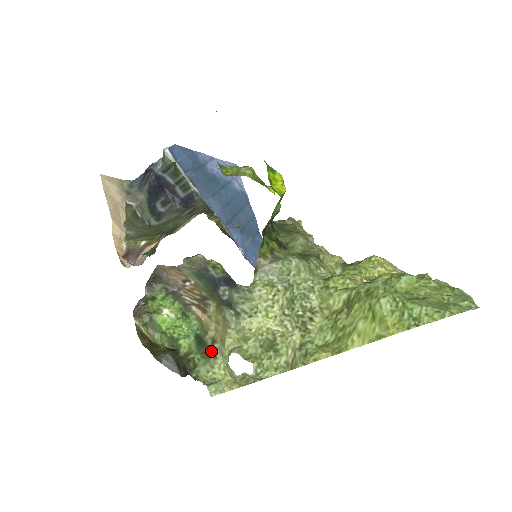
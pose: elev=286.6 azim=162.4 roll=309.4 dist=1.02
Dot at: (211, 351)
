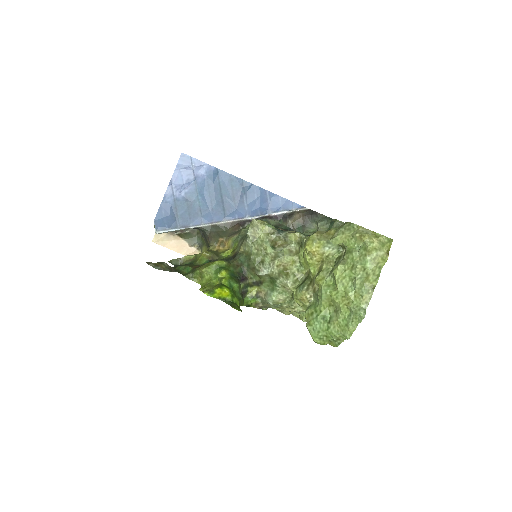
Dot at: occluded
